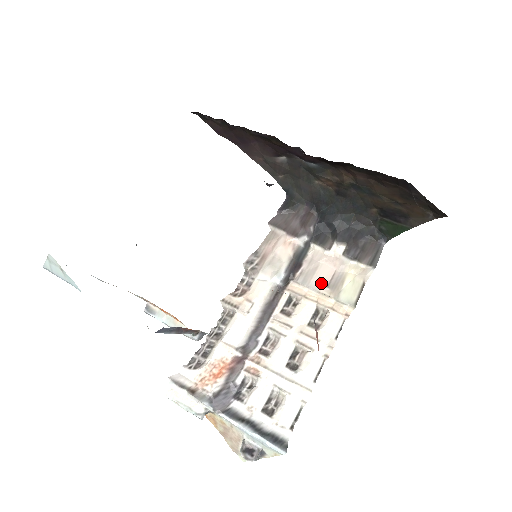
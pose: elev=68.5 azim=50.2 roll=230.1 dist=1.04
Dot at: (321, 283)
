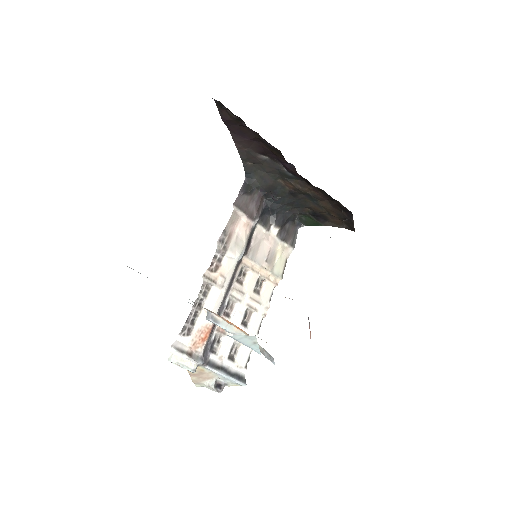
Dot at: (262, 258)
